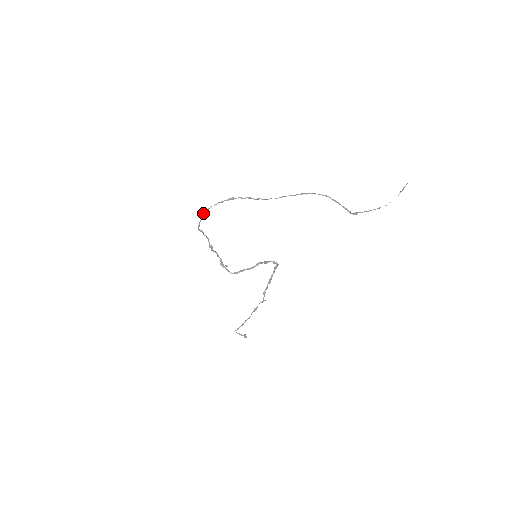
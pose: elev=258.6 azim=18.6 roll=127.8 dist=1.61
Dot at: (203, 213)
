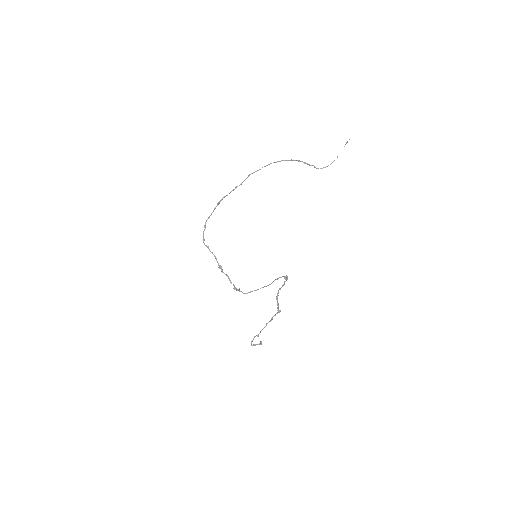
Dot at: (204, 225)
